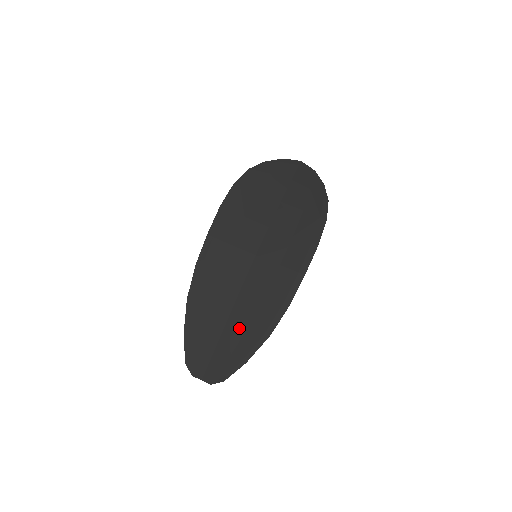
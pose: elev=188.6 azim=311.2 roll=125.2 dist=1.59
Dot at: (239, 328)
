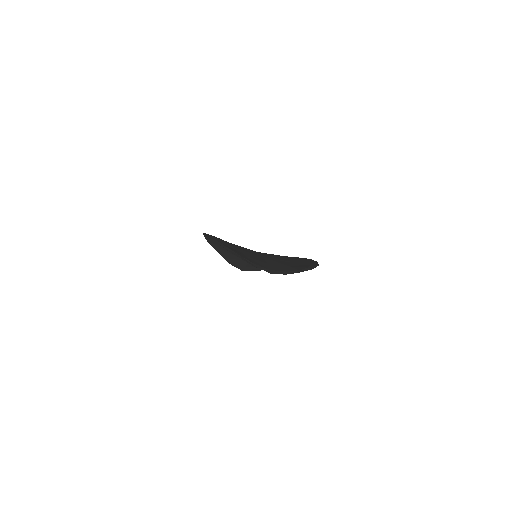
Dot at: (282, 261)
